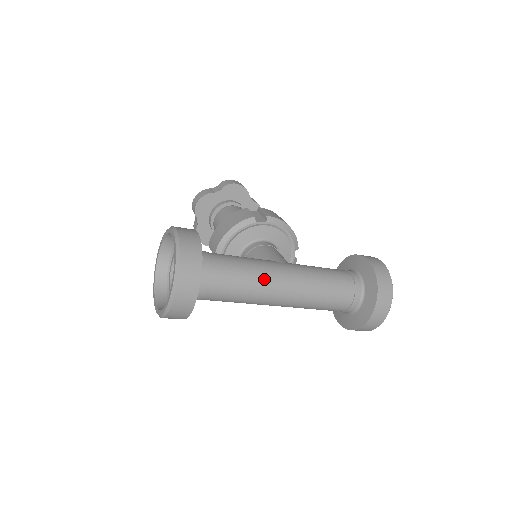
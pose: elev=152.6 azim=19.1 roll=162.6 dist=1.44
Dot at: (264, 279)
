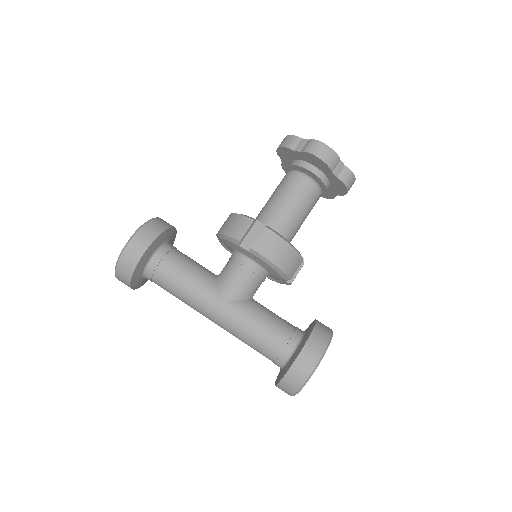
Dot at: (193, 304)
